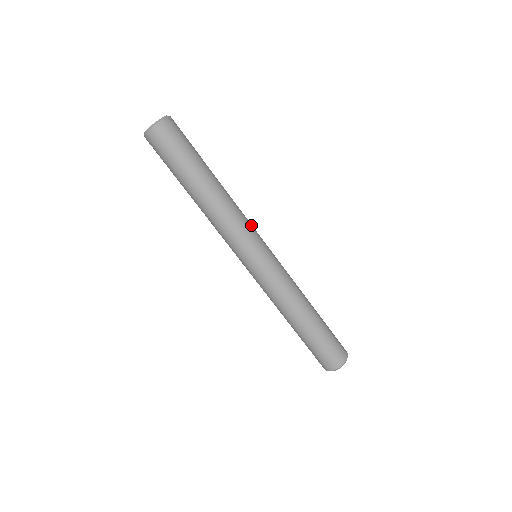
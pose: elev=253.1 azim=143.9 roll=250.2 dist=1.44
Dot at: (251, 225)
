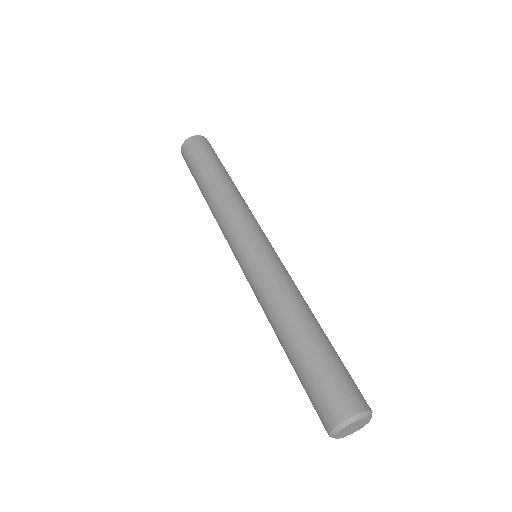
Dot at: occluded
